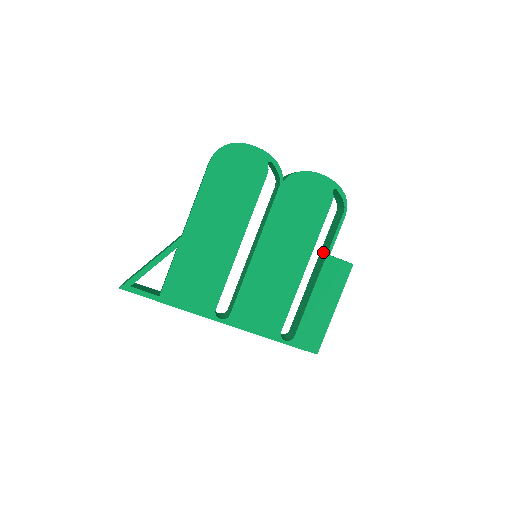
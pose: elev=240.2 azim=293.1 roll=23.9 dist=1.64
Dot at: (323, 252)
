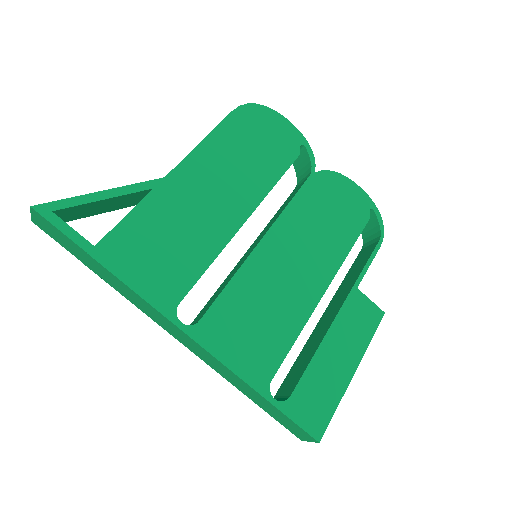
Dot at: (343, 288)
